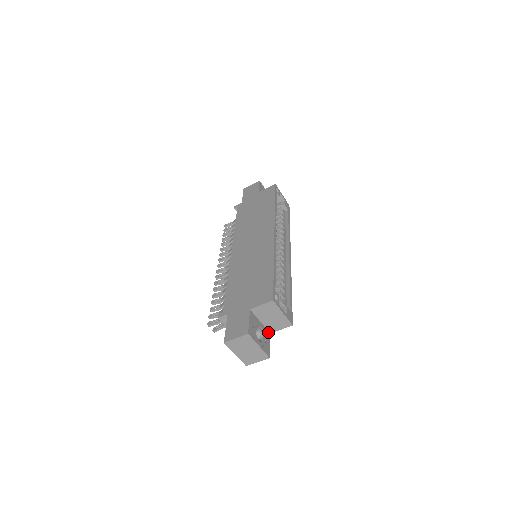
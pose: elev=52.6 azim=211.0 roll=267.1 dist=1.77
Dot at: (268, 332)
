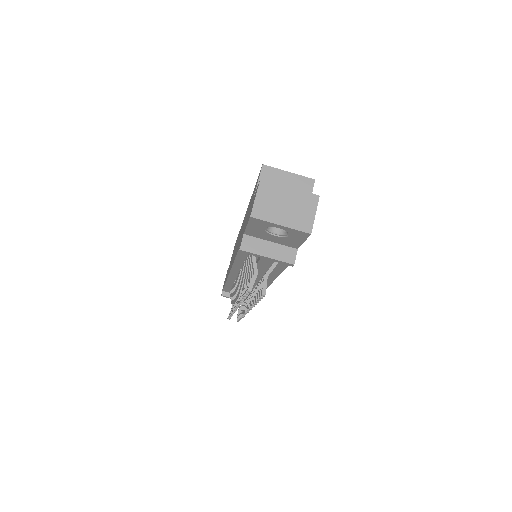
Dot at: occluded
